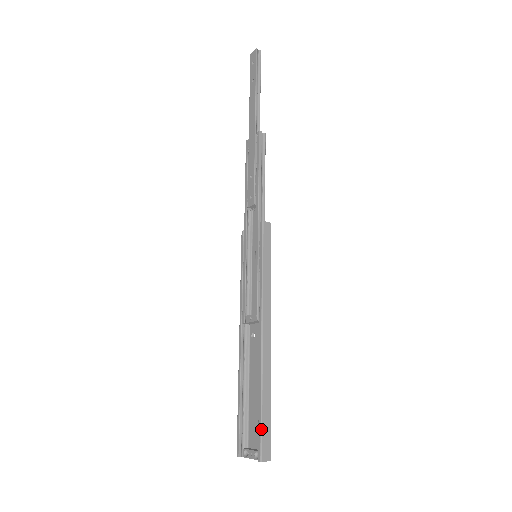
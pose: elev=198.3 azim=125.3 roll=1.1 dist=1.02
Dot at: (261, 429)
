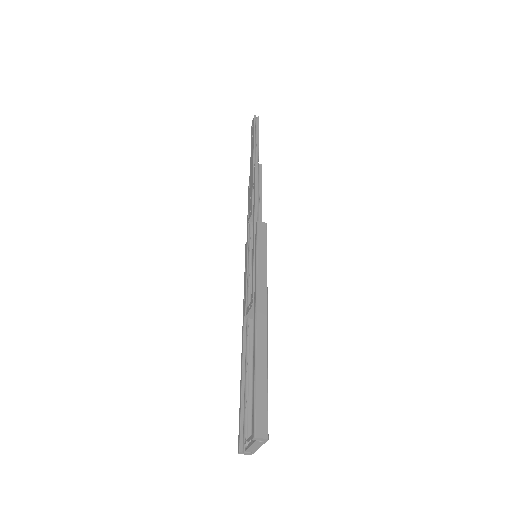
Dot at: (254, 402)
